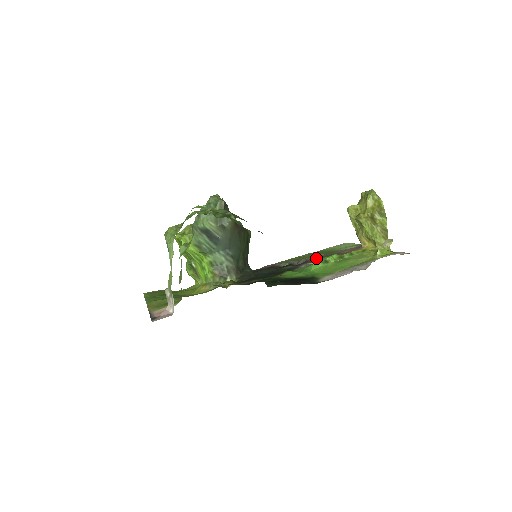
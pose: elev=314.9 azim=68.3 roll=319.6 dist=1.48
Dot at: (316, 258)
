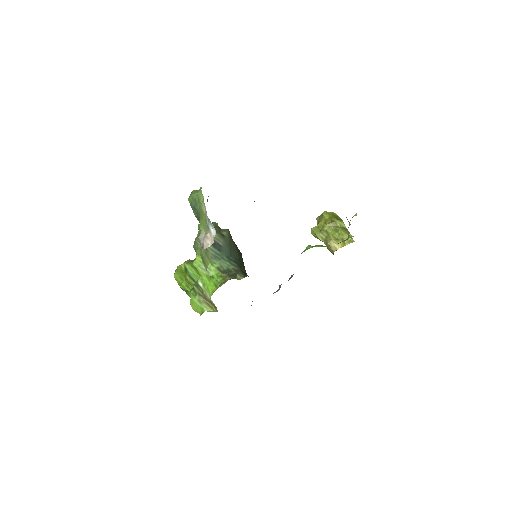
Dot at: occluded
